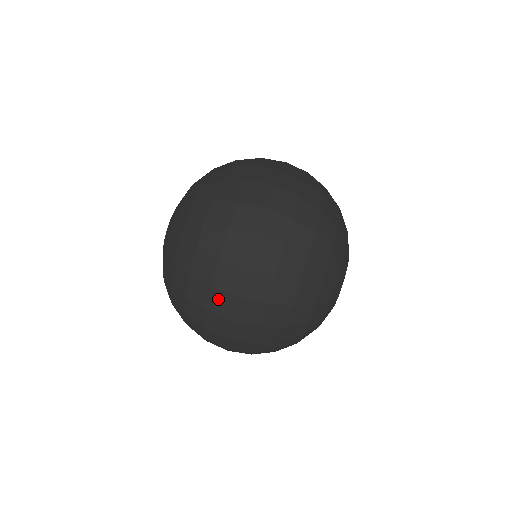
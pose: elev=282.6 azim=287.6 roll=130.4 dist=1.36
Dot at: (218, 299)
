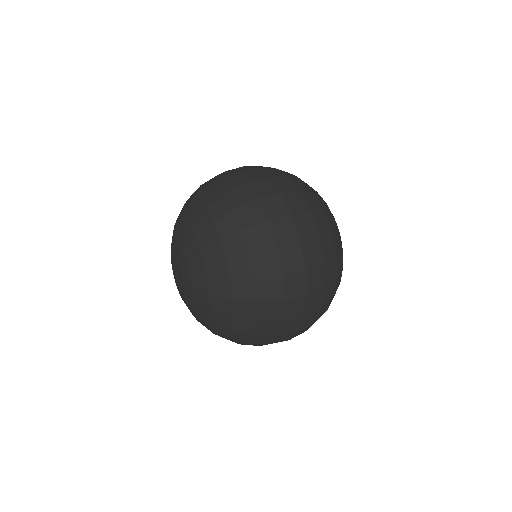
Dot at: (236, 170)
